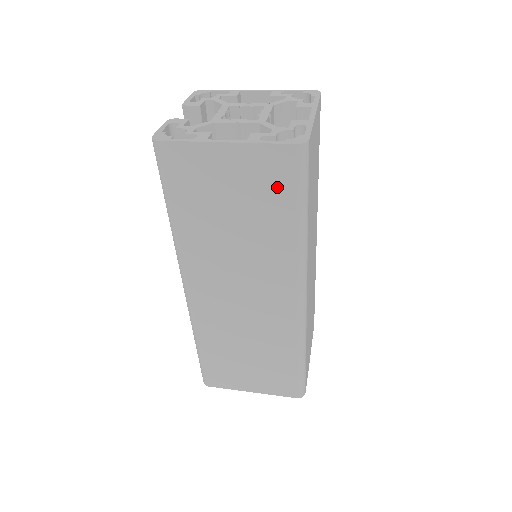
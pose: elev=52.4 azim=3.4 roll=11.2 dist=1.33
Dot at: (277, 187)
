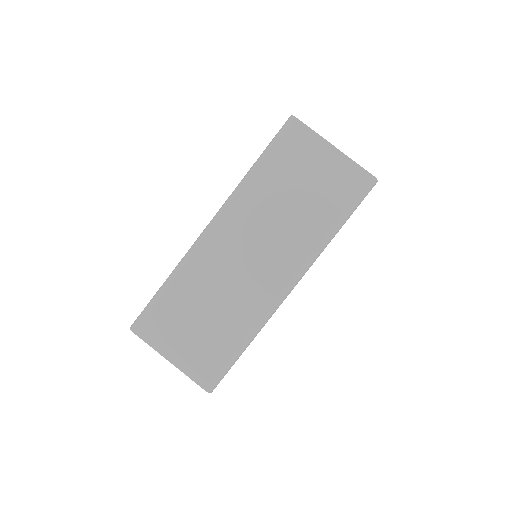
Dot at: (342, 193)
